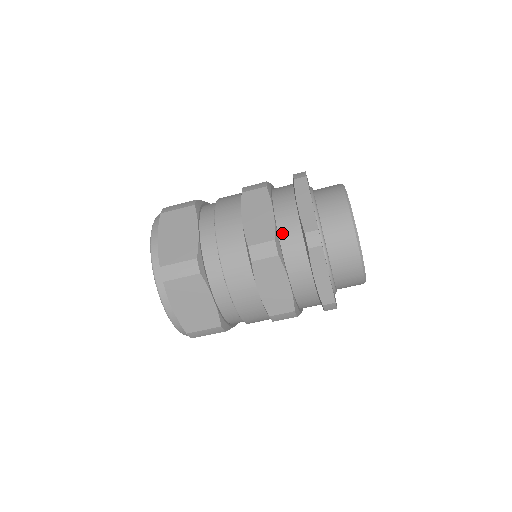
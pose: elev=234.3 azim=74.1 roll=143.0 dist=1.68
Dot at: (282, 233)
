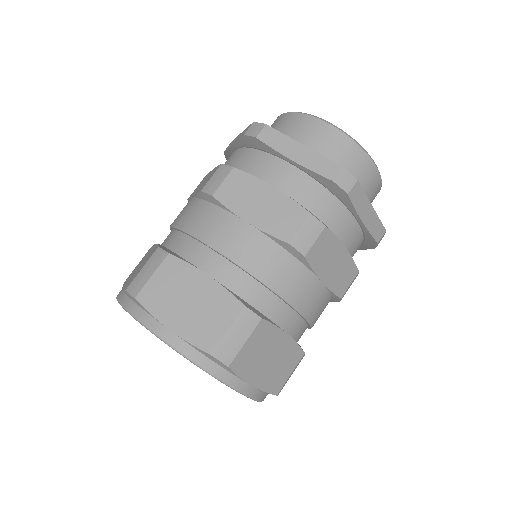
Dot at: (302, 202)
